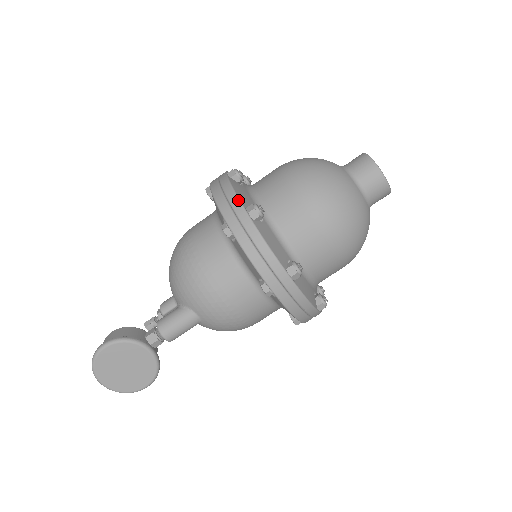
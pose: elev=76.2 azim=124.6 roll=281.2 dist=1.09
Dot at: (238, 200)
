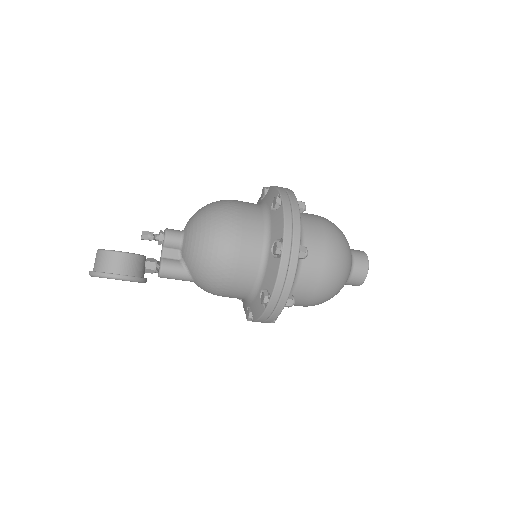
Dot at: occluded
